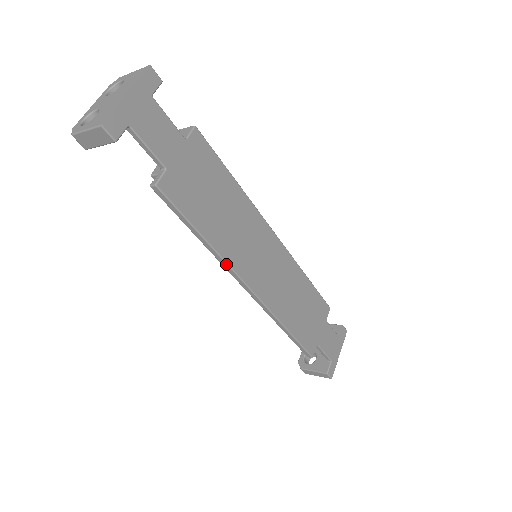
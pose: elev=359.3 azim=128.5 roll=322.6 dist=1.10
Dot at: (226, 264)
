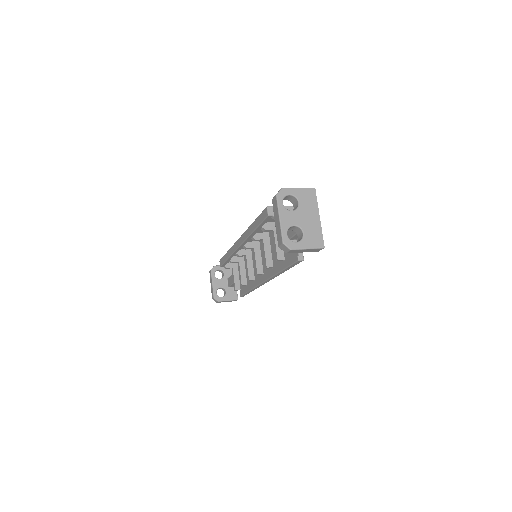
Dot at: occluded
